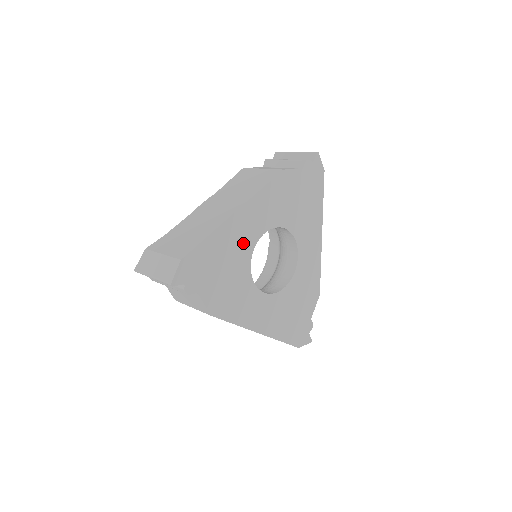
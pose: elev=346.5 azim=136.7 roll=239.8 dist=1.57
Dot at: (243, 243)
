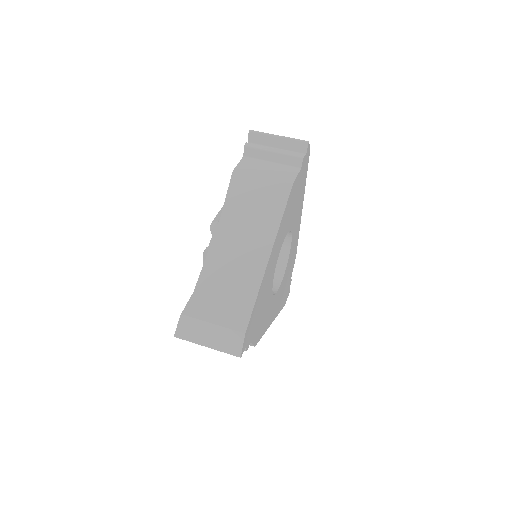
Dot at: (271, 274)
